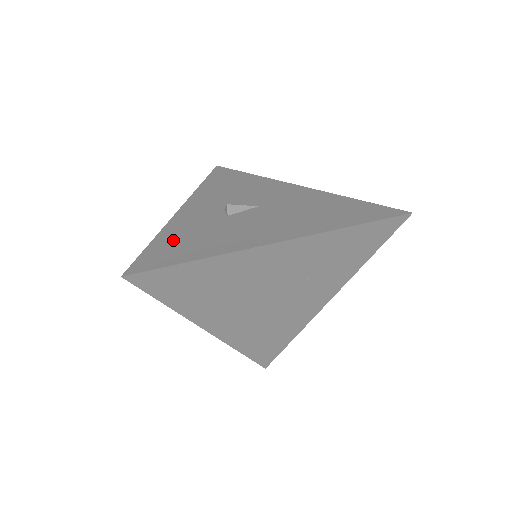
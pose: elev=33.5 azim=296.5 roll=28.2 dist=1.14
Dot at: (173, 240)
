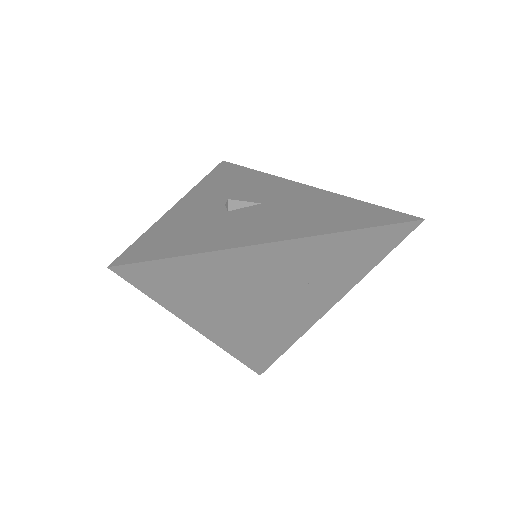
Dot at: (167, 233)
